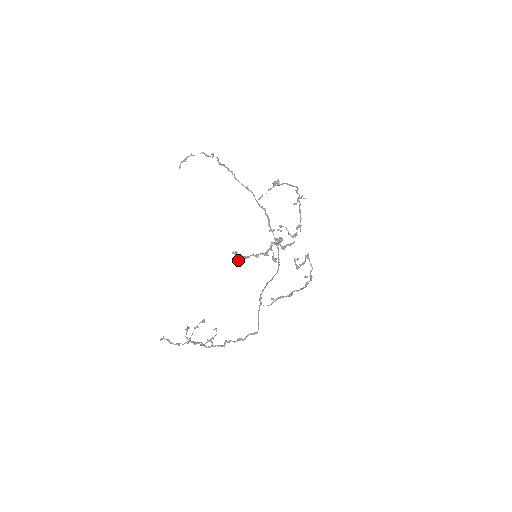
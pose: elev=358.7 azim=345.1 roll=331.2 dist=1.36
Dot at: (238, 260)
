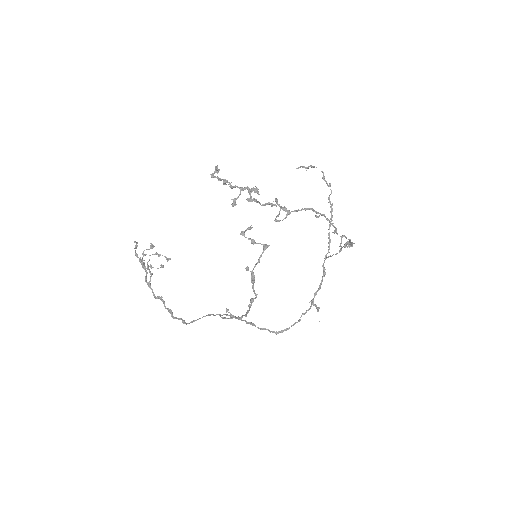
Dot at: (213, 175)
